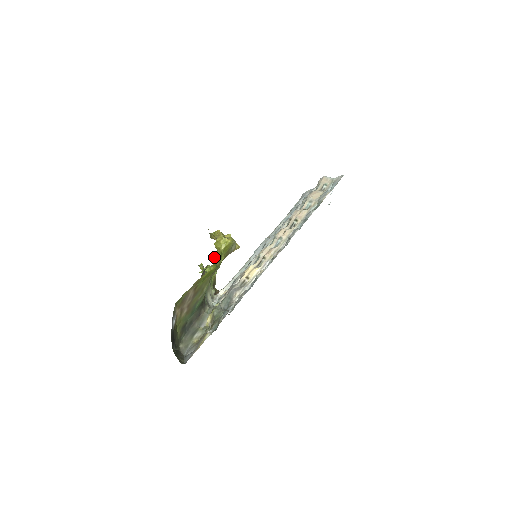
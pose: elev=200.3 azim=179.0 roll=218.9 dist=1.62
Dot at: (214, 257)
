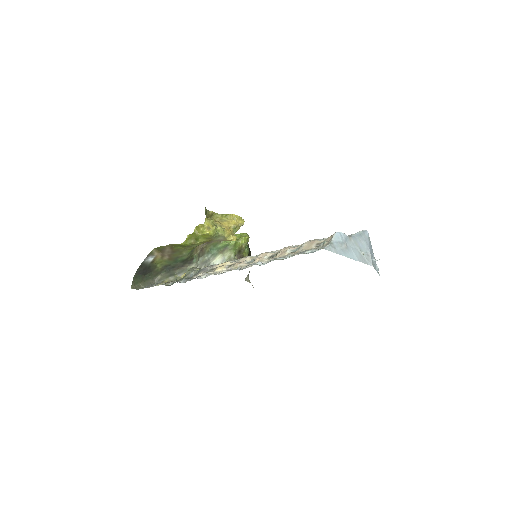
Dot at: (190, 236)
